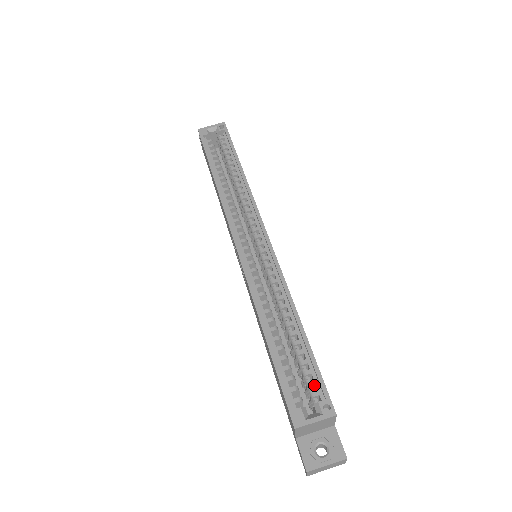
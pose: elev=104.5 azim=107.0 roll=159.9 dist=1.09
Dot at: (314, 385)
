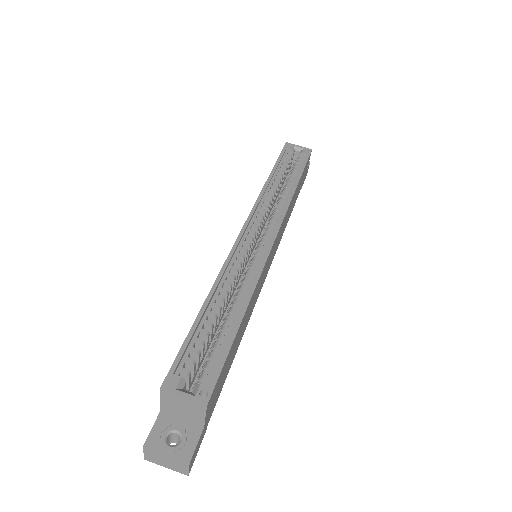
Dot at: (211, 371)
